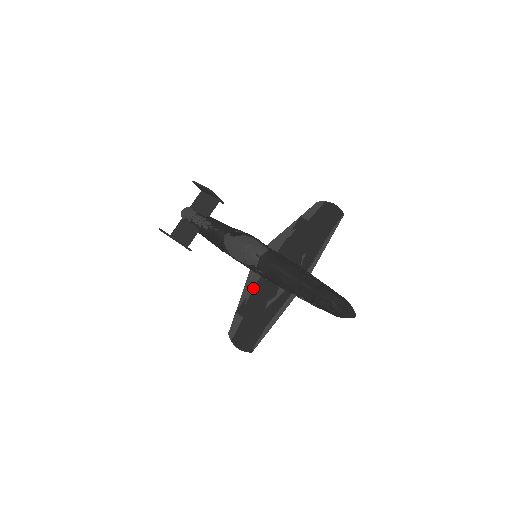
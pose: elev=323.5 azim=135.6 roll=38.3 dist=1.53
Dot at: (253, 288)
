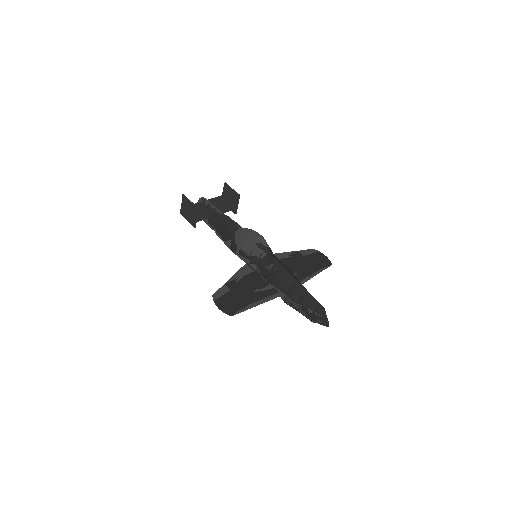
Dot at: (246, 275)
